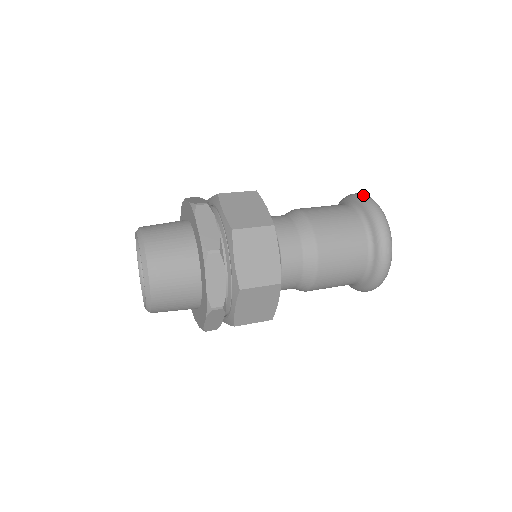
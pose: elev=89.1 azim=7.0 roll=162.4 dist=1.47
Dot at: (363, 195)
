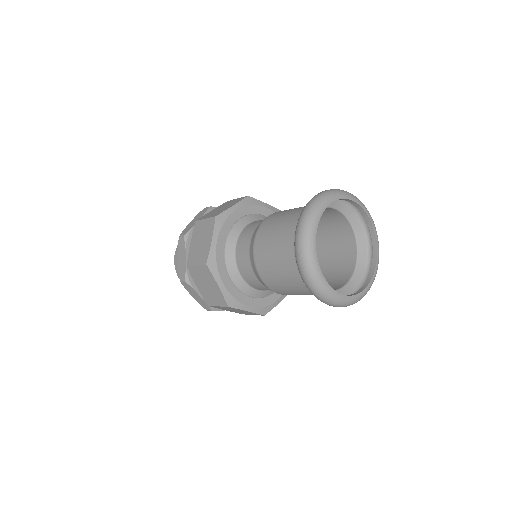
Dot at: occluded
